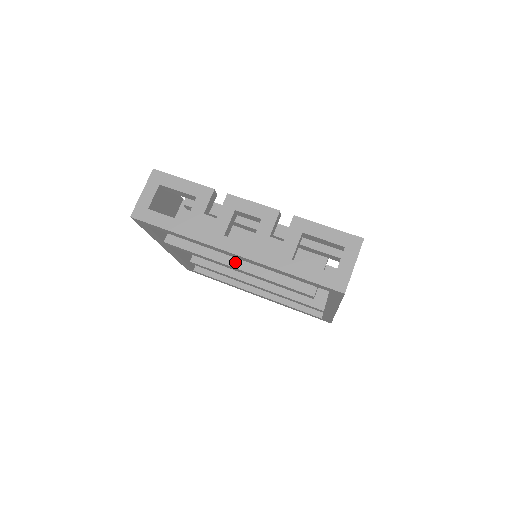
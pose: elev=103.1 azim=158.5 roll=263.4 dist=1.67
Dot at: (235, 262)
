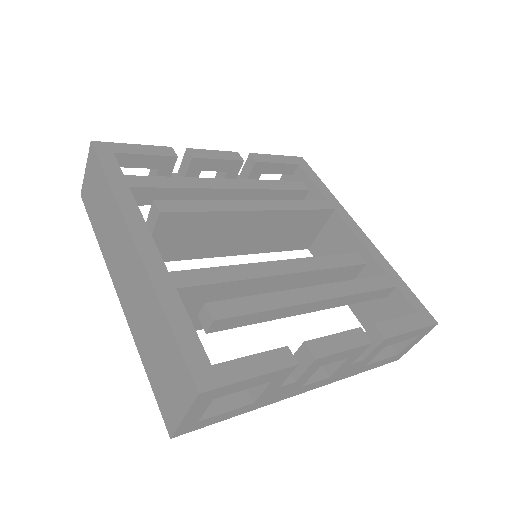
Dot at: occluded
